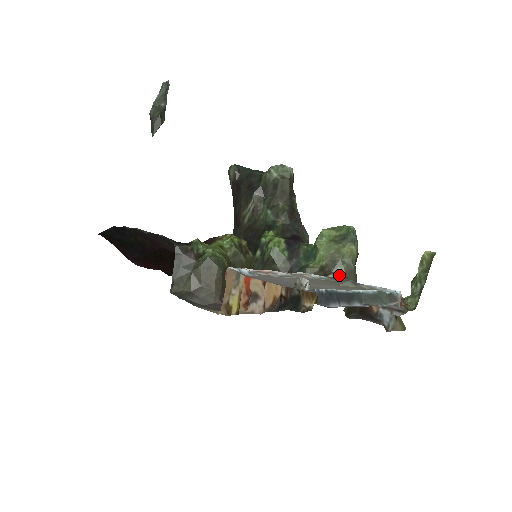
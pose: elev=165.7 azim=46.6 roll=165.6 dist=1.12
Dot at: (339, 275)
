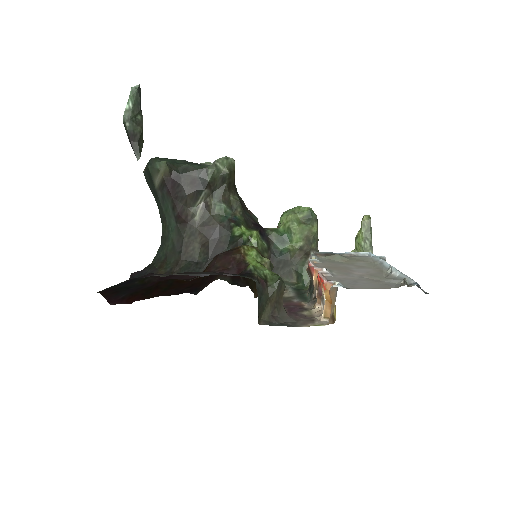
Dot at: (316, 250)
